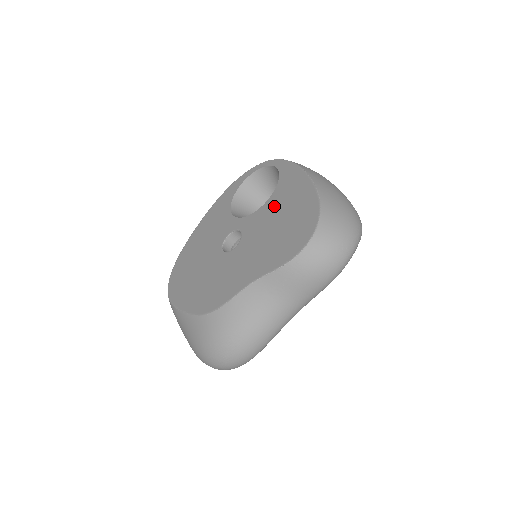
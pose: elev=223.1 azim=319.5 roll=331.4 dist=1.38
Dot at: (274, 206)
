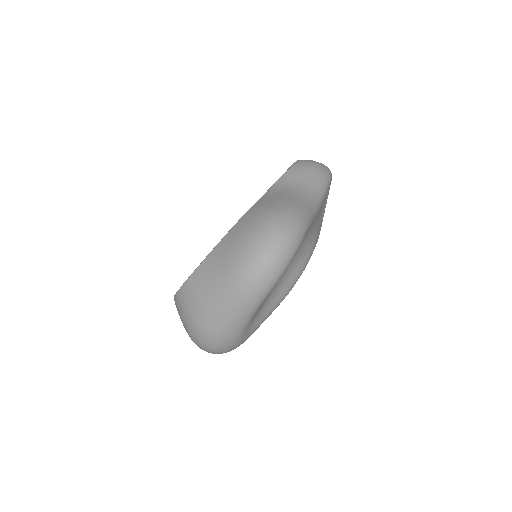
Dot at: occluded
